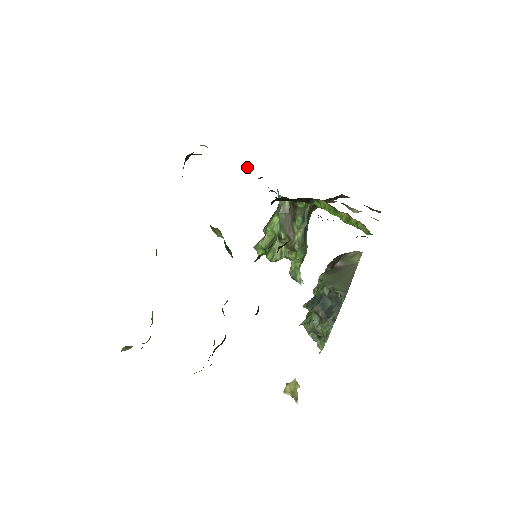
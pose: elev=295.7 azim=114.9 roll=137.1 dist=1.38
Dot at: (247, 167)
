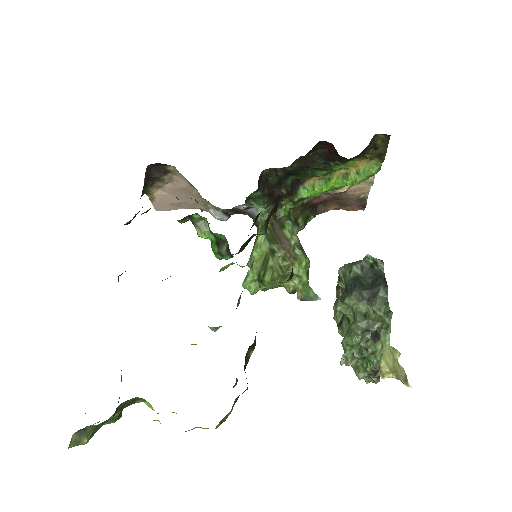
Dot at: (210, 207)
